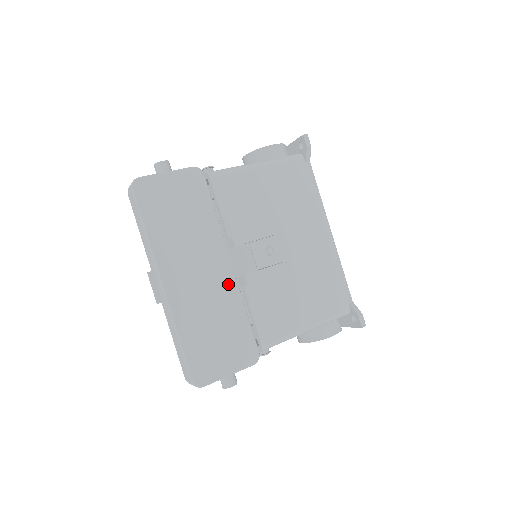
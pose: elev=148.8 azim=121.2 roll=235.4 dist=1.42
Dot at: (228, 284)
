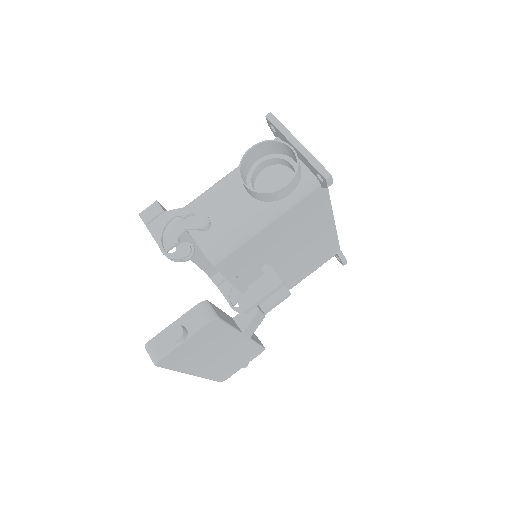
Dot at: (243, 344)
